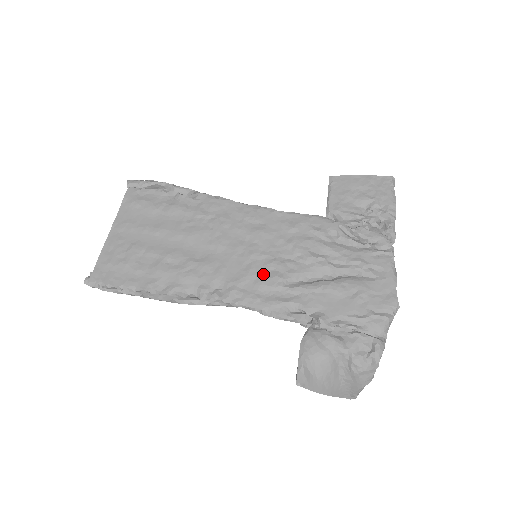
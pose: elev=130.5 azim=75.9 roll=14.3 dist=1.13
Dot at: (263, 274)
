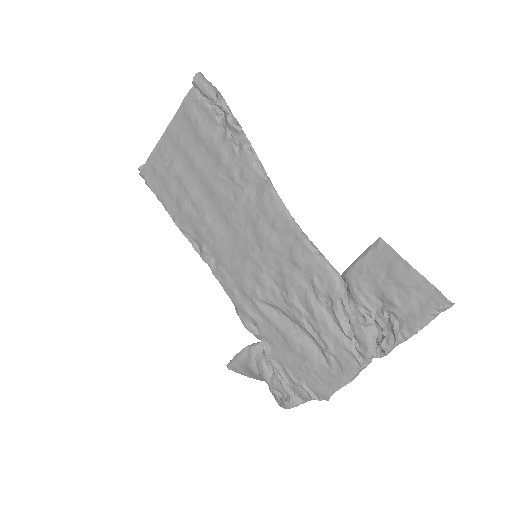
Dot at: (248, 279)
